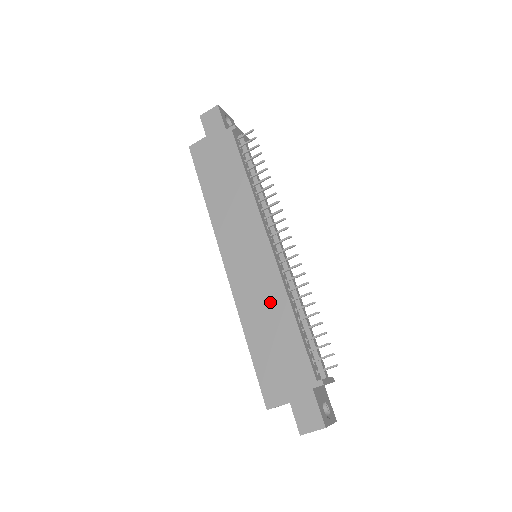
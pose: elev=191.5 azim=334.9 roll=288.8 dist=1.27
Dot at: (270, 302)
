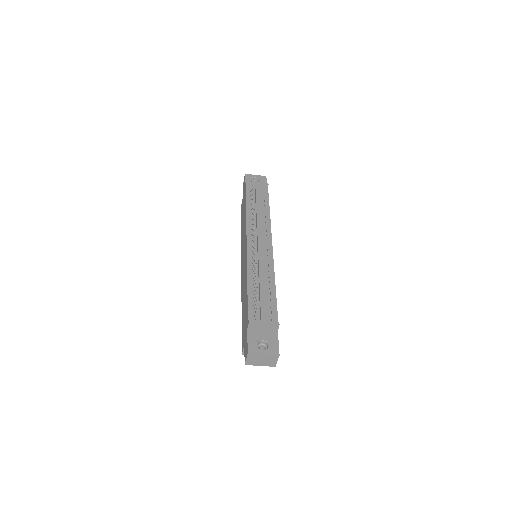
Dot at: (245, 281)
